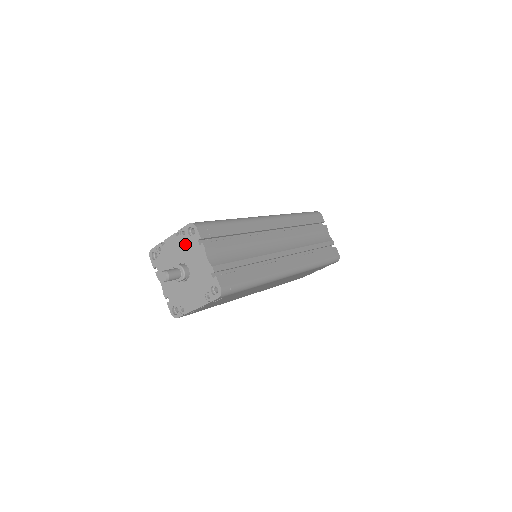
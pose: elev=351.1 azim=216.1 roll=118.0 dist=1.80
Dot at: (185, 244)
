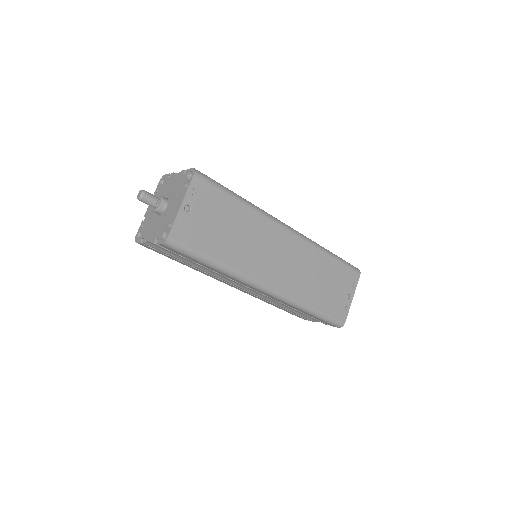
Dot at: (160, 193)
